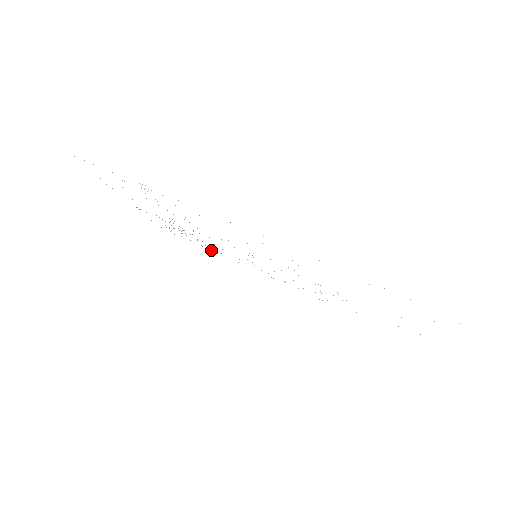
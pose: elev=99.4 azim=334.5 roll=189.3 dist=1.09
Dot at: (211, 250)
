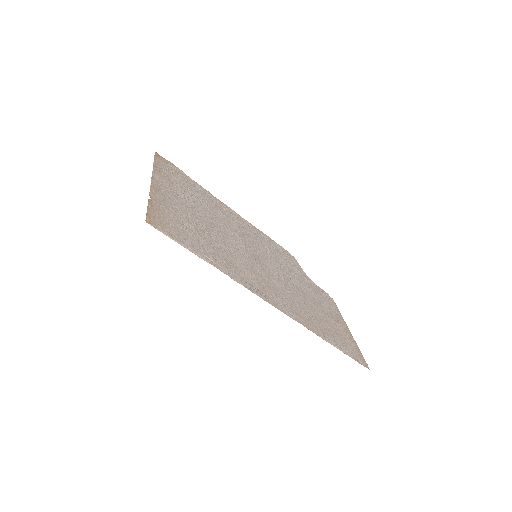
Dot at: (202, 188)
